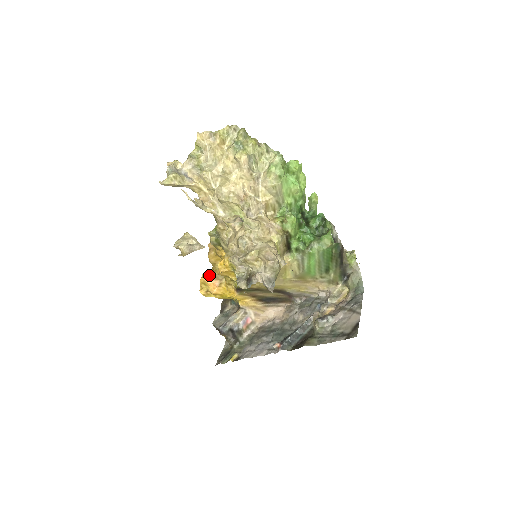
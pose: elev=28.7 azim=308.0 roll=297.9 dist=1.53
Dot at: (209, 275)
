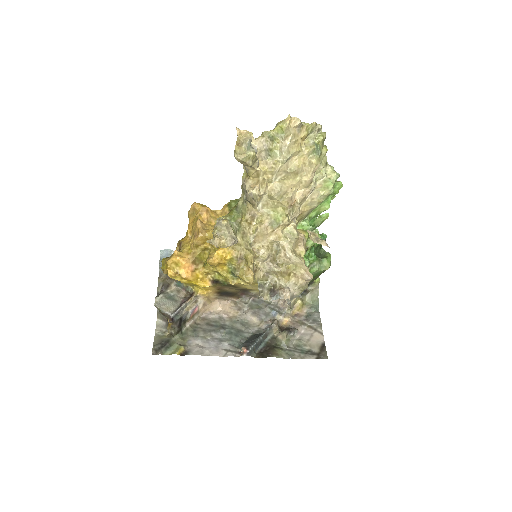
Dot at: (186, 256)
